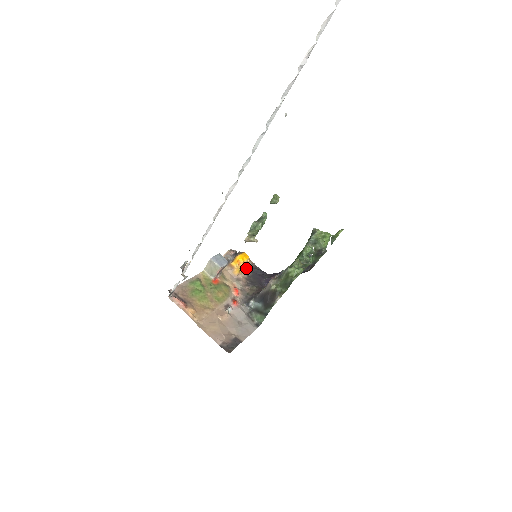
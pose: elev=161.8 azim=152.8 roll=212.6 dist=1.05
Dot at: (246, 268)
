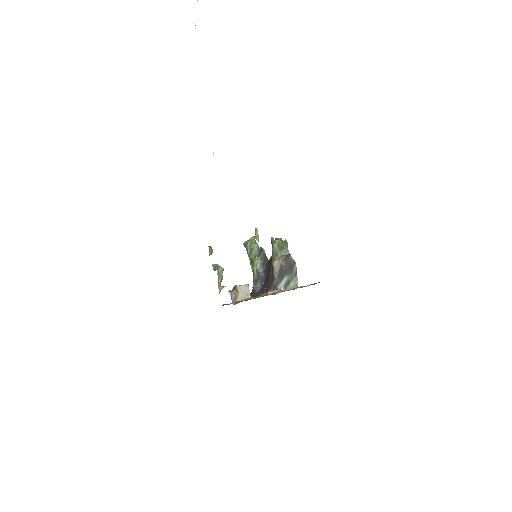
Dot at: occluded
